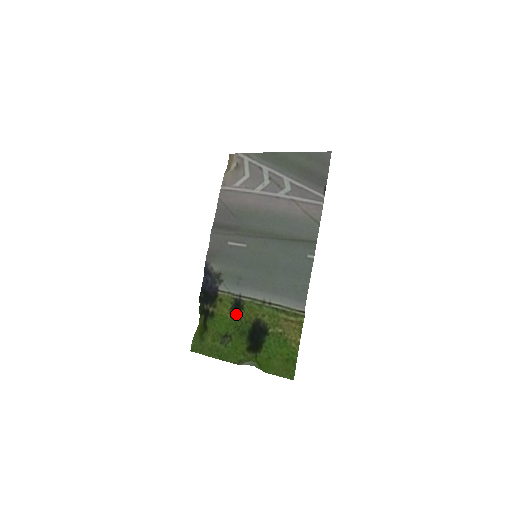
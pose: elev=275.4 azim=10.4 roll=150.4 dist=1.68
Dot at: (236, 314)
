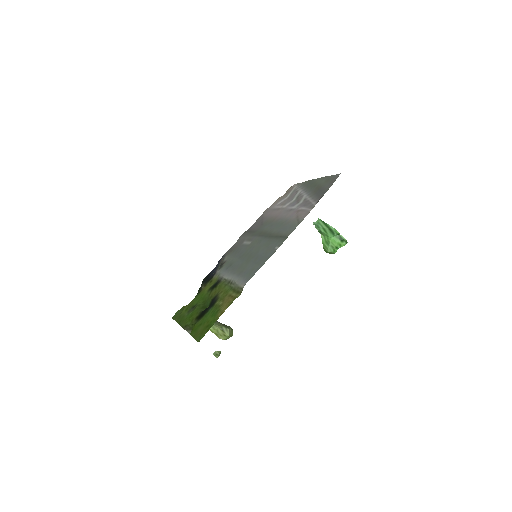
Dot at: (210, 290)
